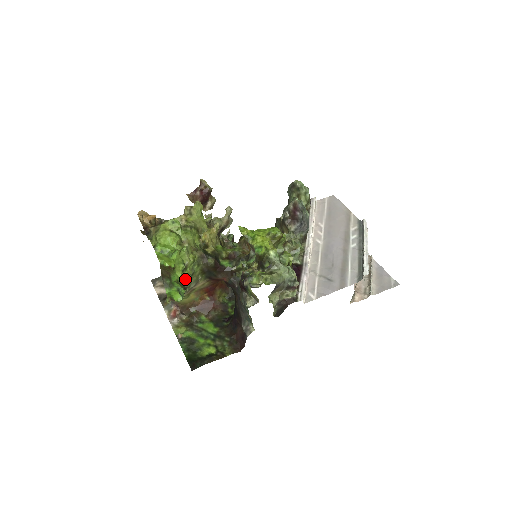
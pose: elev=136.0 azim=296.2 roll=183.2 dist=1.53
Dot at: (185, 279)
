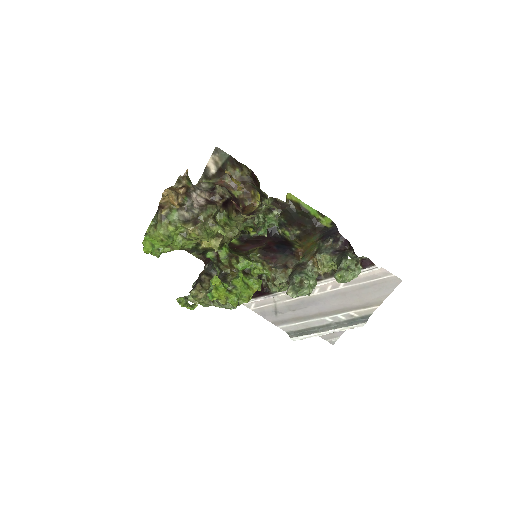
Dot at: occluded
